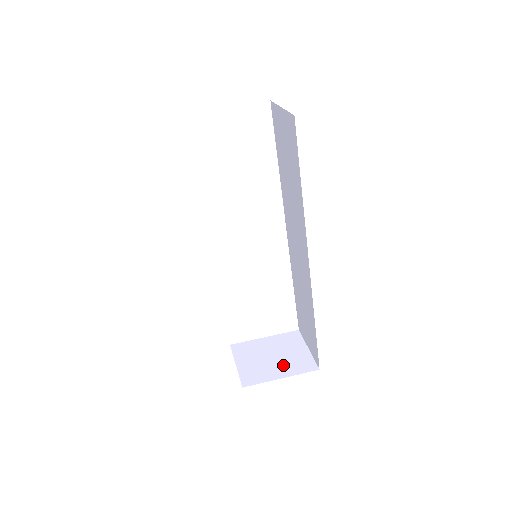
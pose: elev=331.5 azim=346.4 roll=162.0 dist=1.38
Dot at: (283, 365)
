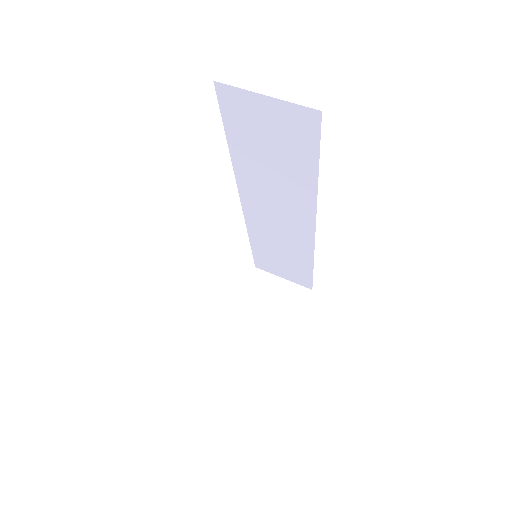
Dot at: (284, 310)
